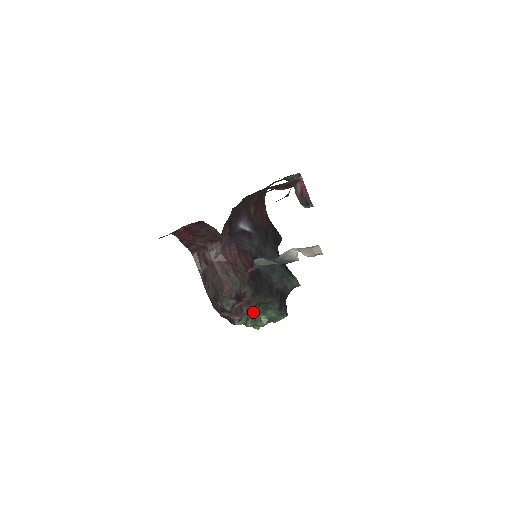
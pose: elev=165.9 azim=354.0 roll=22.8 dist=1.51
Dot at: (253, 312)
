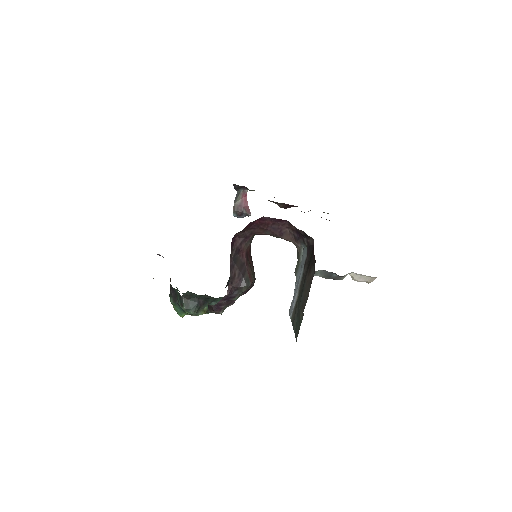
Dot at: (204, 301)
